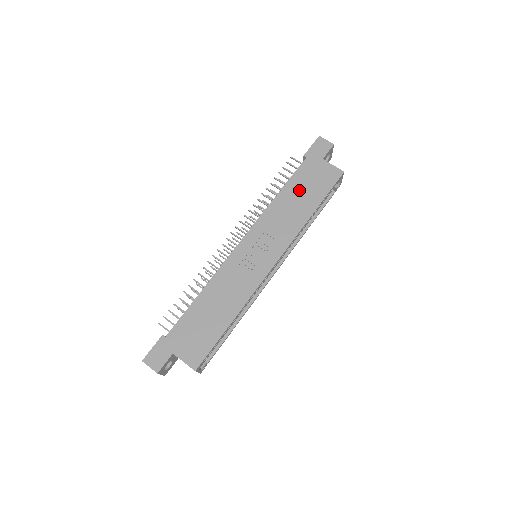
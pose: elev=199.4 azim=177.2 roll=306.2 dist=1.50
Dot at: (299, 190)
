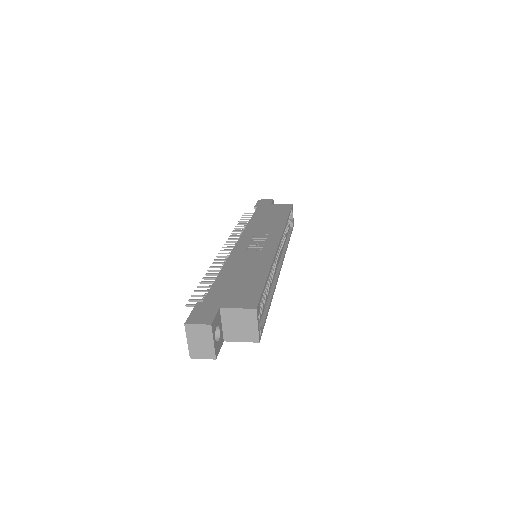
Dot at: (265, 216)
